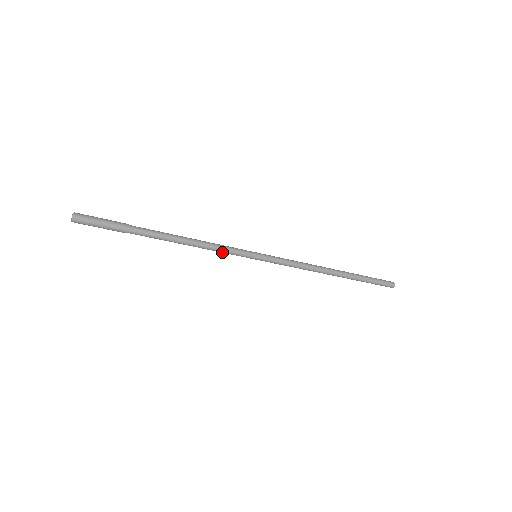
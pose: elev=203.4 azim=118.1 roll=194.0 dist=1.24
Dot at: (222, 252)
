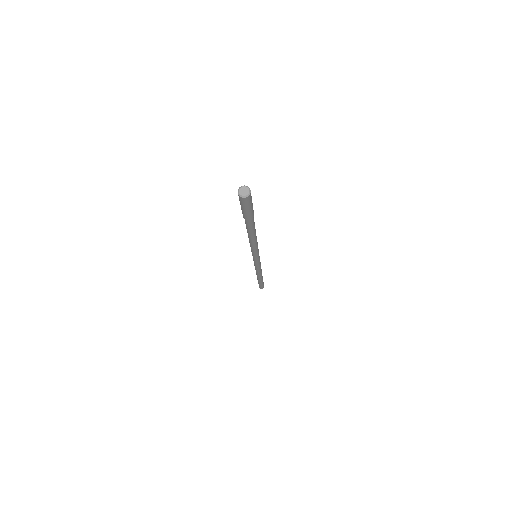
Dot at: (255, 250)
